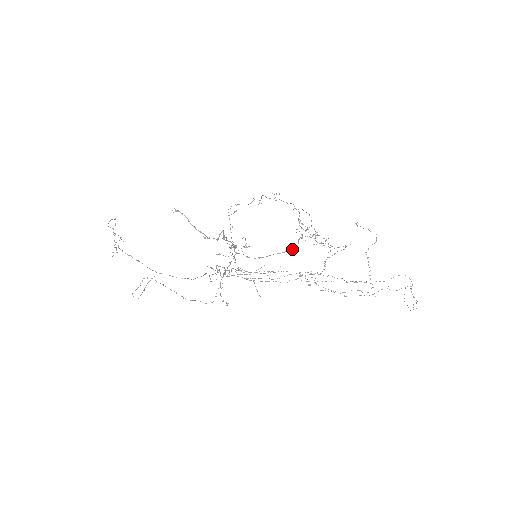
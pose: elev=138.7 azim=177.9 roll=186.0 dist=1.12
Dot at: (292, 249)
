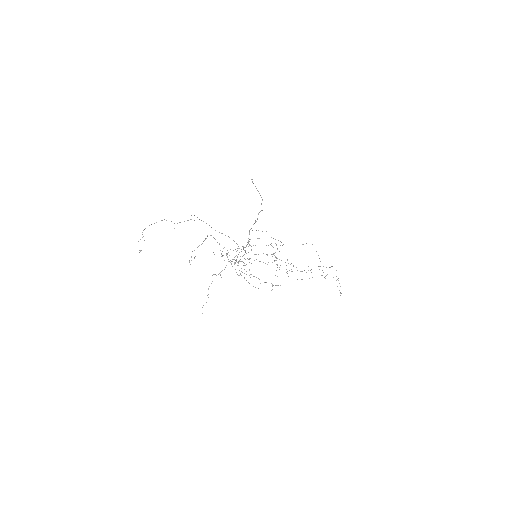
Dot at: (283, 244)
